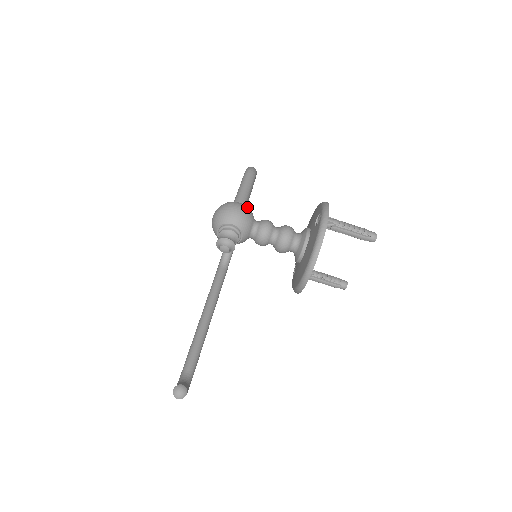
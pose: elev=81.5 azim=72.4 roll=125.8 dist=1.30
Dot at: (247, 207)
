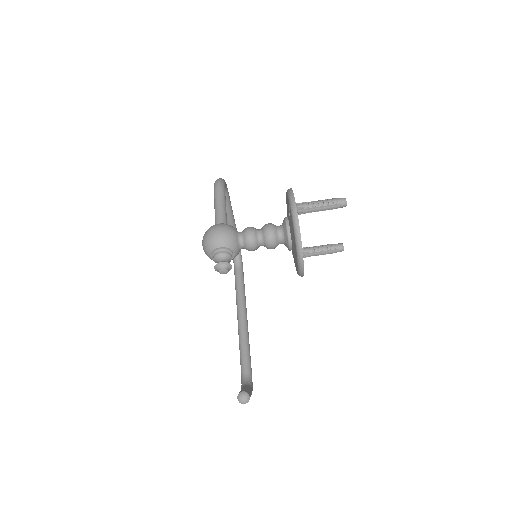
Dot at: (226, 225)
